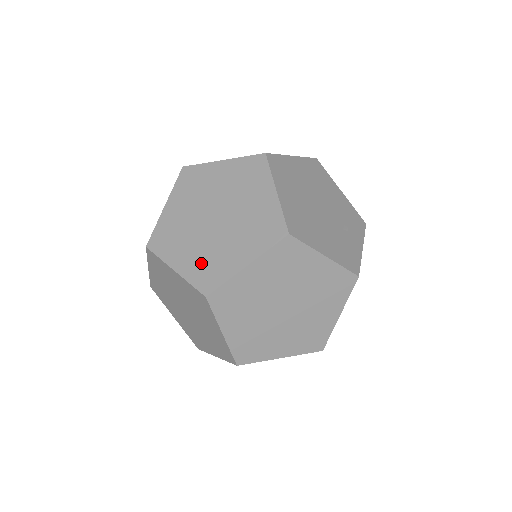
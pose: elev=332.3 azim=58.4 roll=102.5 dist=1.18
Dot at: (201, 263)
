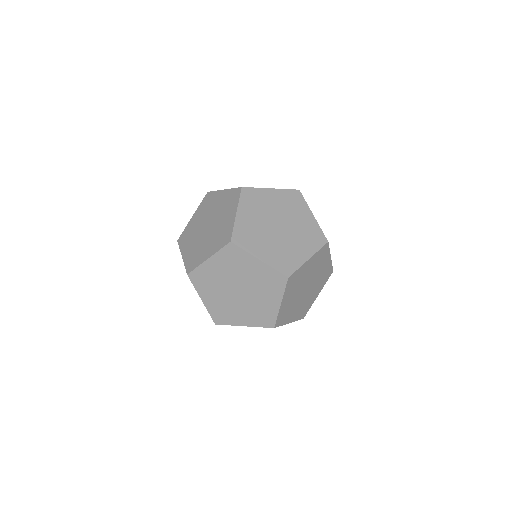
Dot at: (217, 240)
